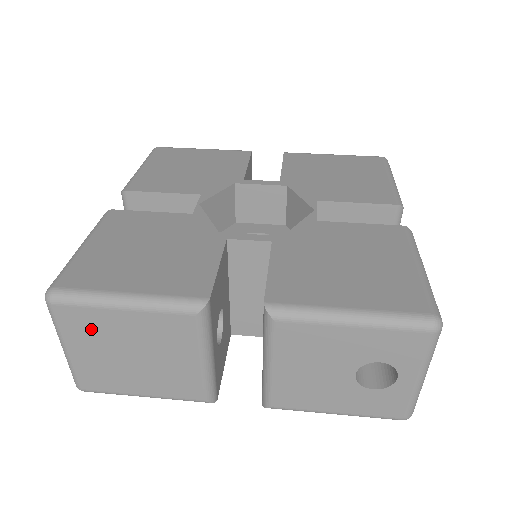
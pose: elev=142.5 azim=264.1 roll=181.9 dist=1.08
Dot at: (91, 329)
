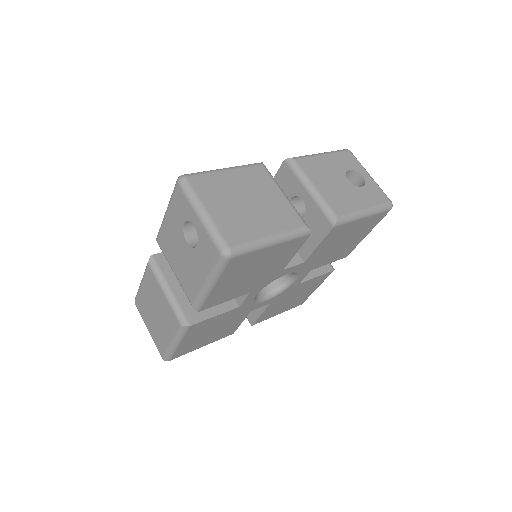
Dot at: (215, 189)
